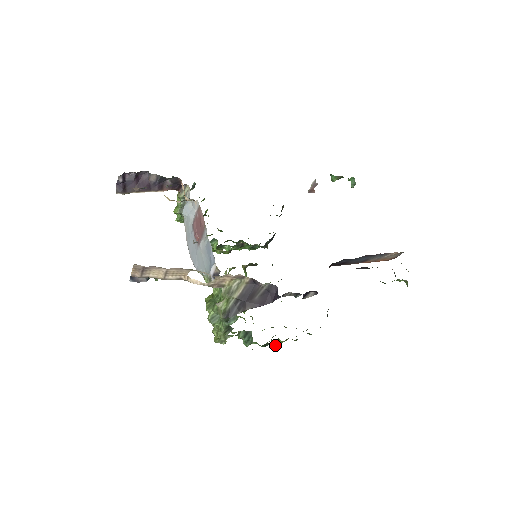
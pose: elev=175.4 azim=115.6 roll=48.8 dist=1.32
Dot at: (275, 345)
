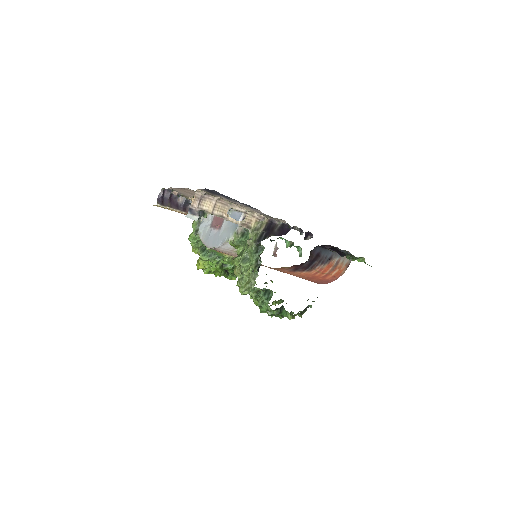
Dot at: (287, 313)
